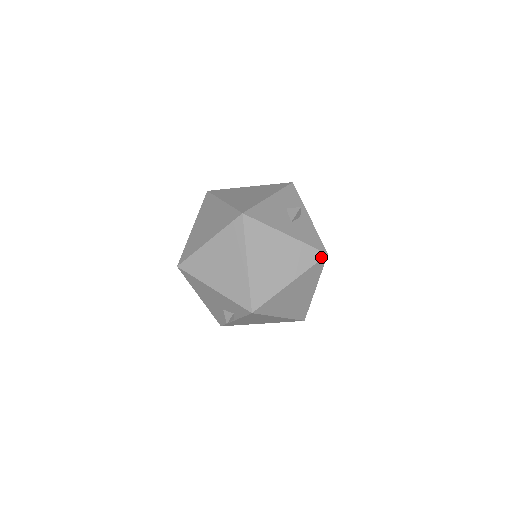
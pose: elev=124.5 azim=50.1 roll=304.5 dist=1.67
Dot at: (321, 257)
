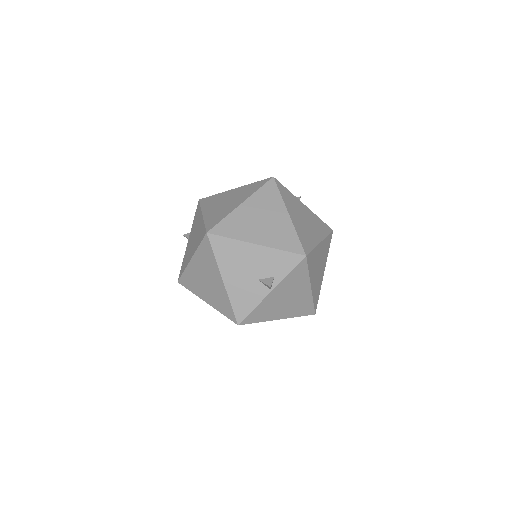
Dot at: (330, 231)
